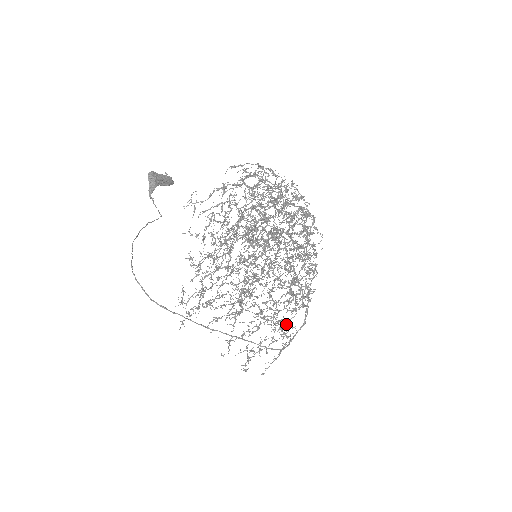
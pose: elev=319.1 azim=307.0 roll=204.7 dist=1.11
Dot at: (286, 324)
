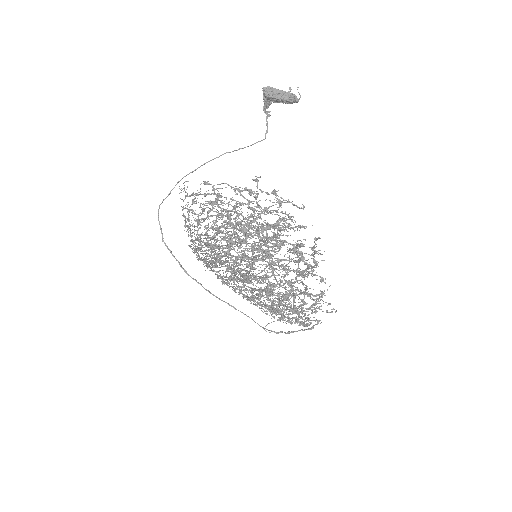
Dot at: occluded
